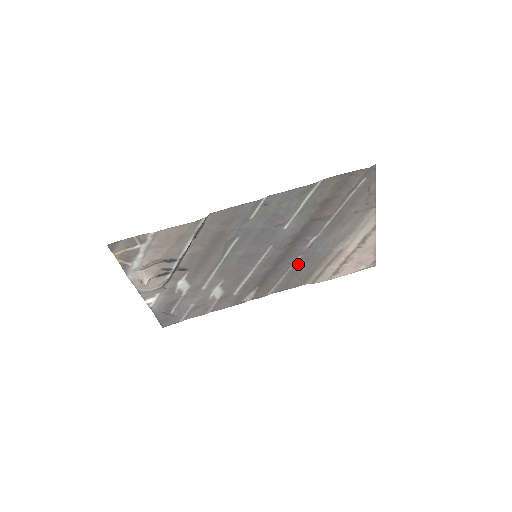
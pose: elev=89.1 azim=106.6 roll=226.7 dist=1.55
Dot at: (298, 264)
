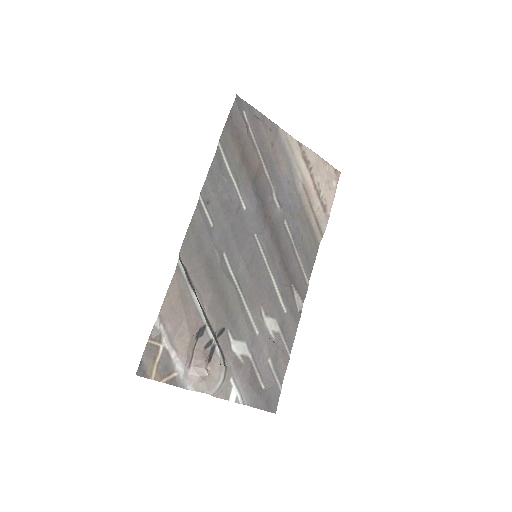
Dot at: (292, 231)
